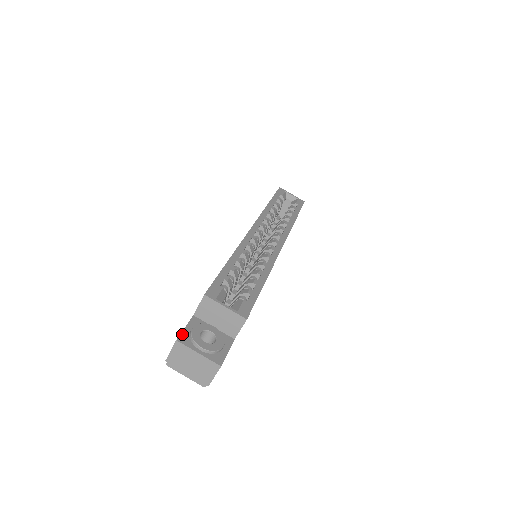
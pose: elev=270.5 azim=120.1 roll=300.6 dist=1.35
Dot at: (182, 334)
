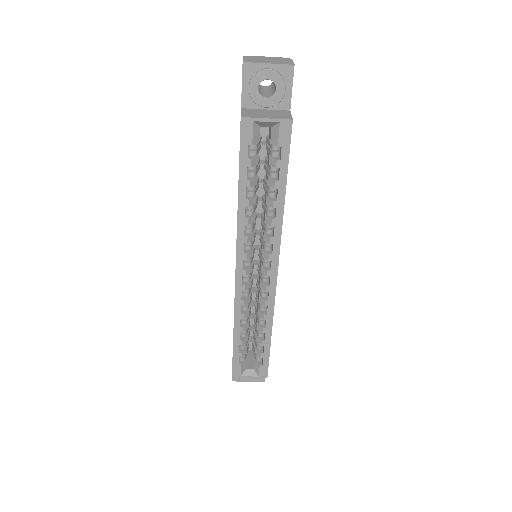
Dot at: occluded
